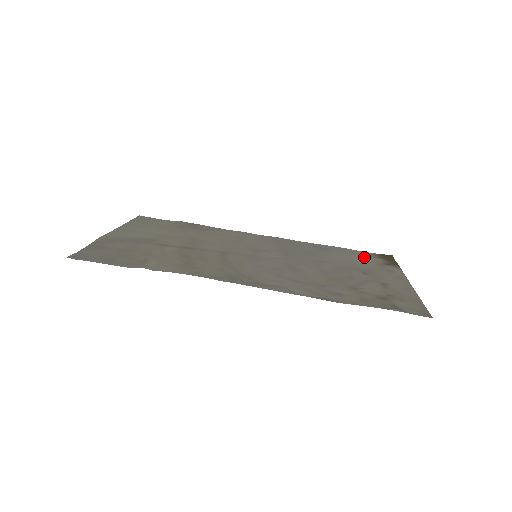
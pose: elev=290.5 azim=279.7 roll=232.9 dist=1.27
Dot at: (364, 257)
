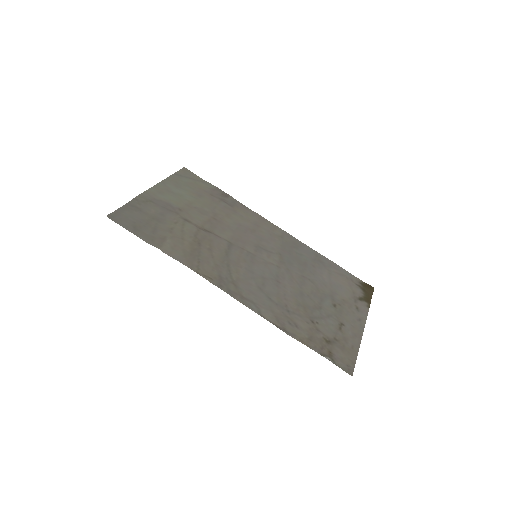
Dot at: (348, 283)
